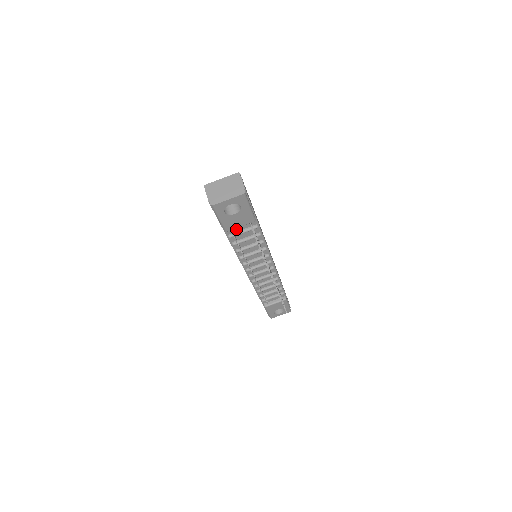
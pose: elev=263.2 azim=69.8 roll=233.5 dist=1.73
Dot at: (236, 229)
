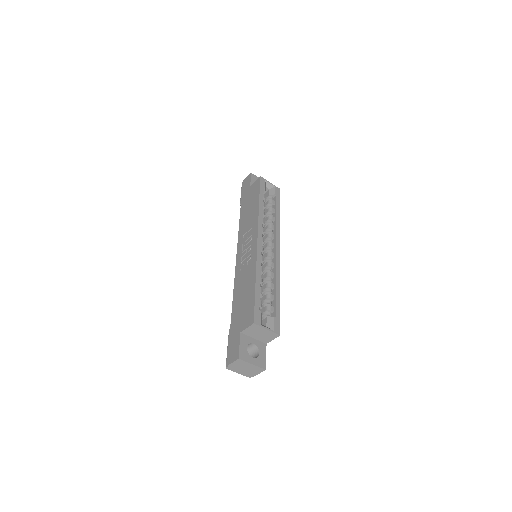
Dot at: occluded
